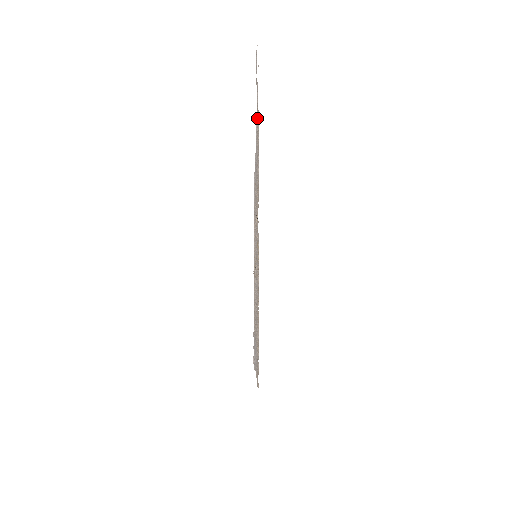
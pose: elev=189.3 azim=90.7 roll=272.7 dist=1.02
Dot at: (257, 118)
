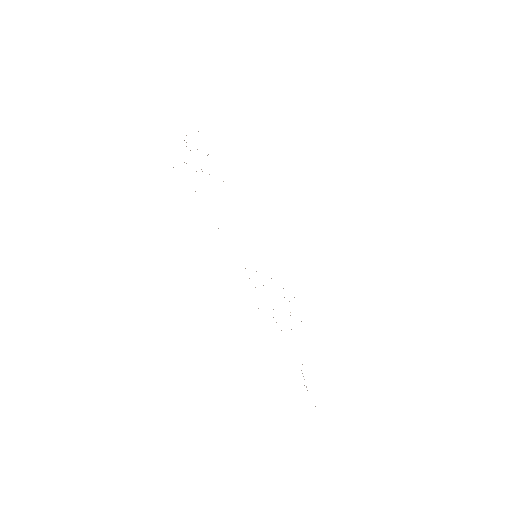
Dot at: occluded
